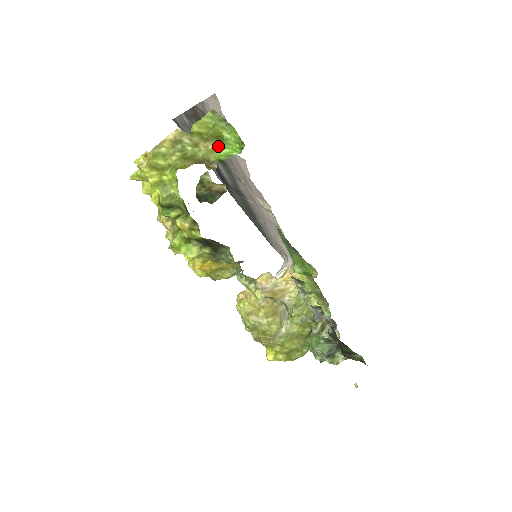
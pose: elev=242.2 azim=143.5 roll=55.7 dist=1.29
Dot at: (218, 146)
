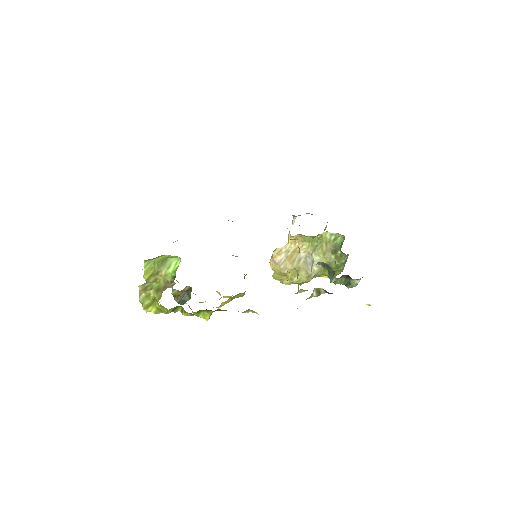
Dot at: (167, 267)
